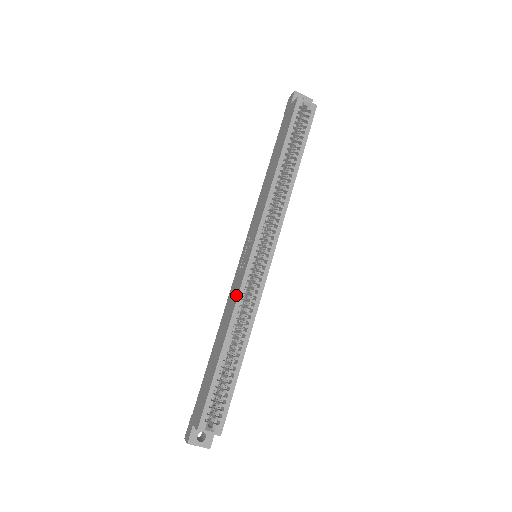
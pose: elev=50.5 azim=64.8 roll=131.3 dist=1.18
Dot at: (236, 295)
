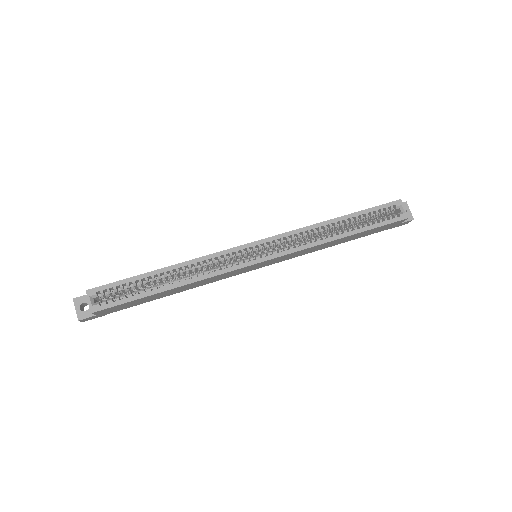
Dot at: (212, 254)
